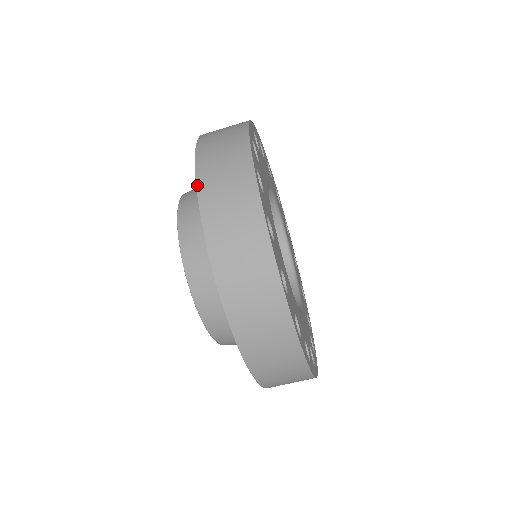
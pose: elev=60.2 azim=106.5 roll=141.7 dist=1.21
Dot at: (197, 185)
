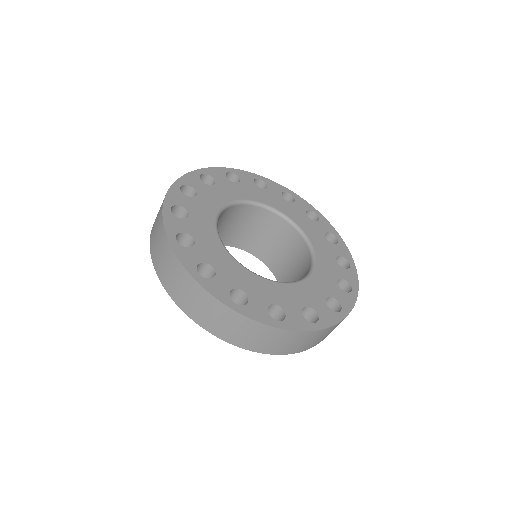
Dot at: (180, 308)
